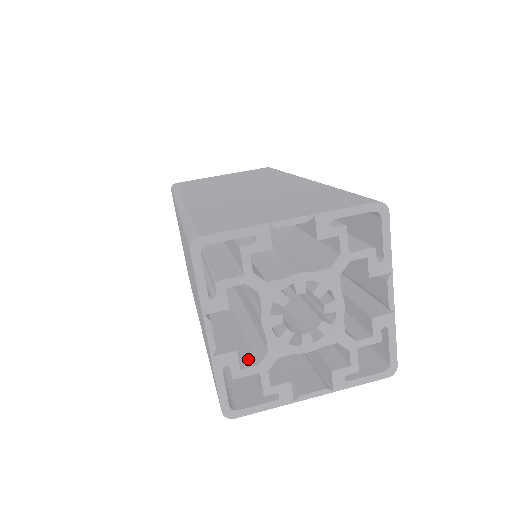
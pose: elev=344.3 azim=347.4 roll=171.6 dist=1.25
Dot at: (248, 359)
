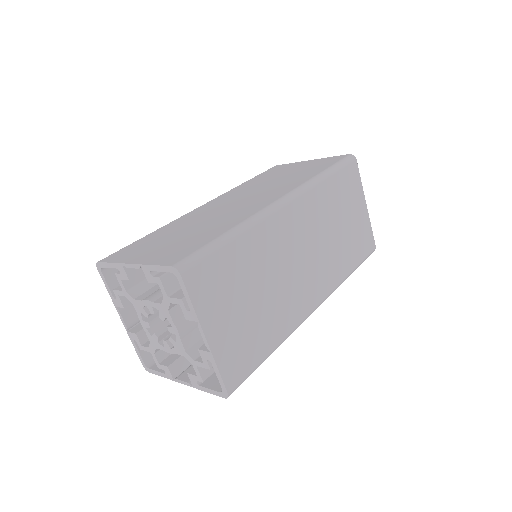
Dot at: occluded
